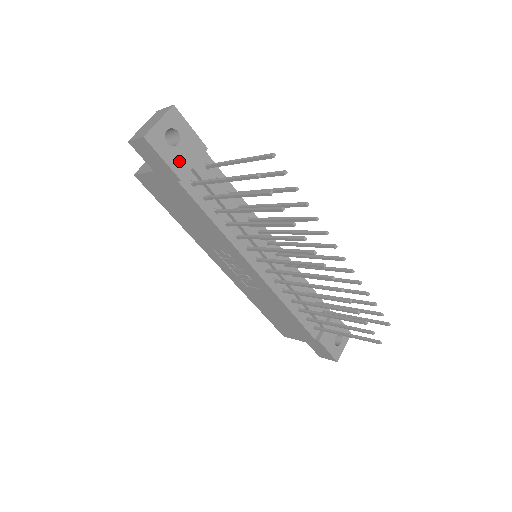
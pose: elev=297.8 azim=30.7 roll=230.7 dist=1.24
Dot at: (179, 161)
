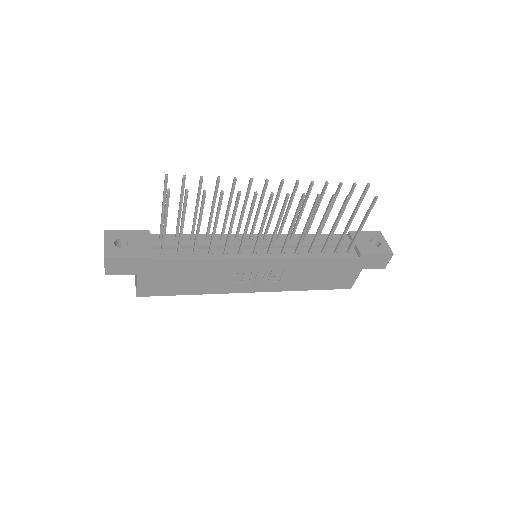
Dot at: (139, 250)
